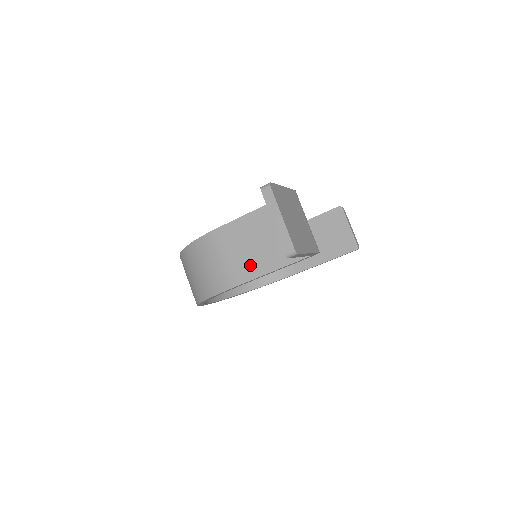
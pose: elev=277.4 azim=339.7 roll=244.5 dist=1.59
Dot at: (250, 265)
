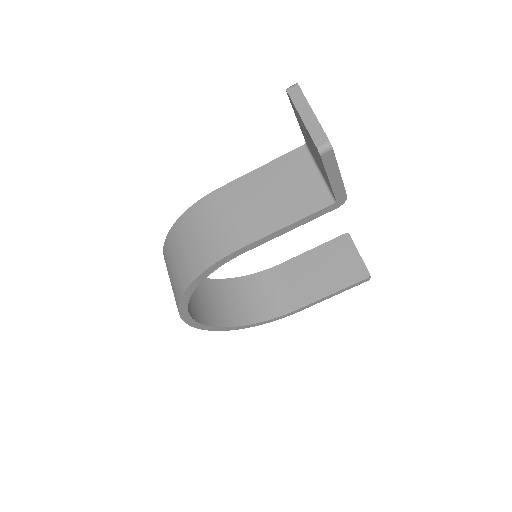
Dot at: (258, 222)
